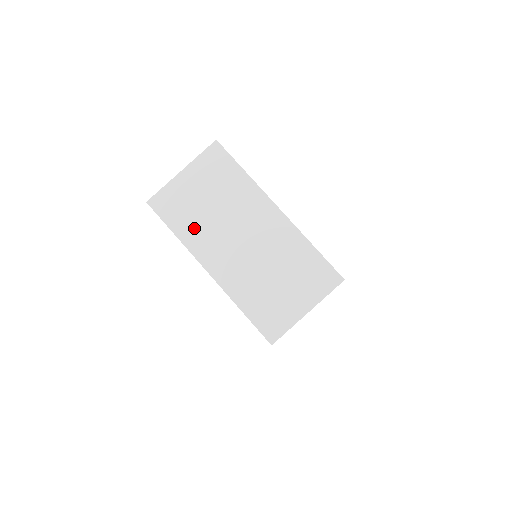
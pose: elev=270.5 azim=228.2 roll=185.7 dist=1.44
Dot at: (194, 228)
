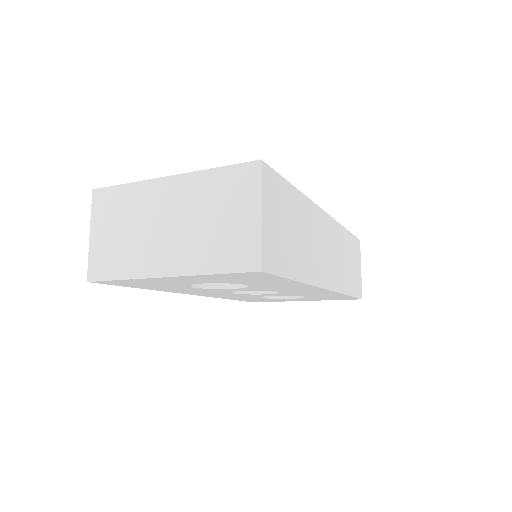
Dot at: (129, 260)
